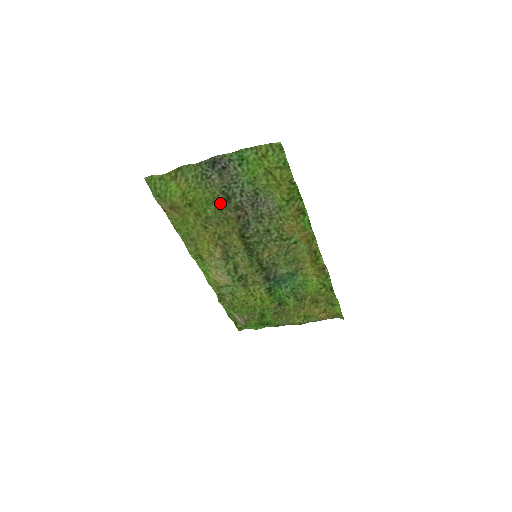
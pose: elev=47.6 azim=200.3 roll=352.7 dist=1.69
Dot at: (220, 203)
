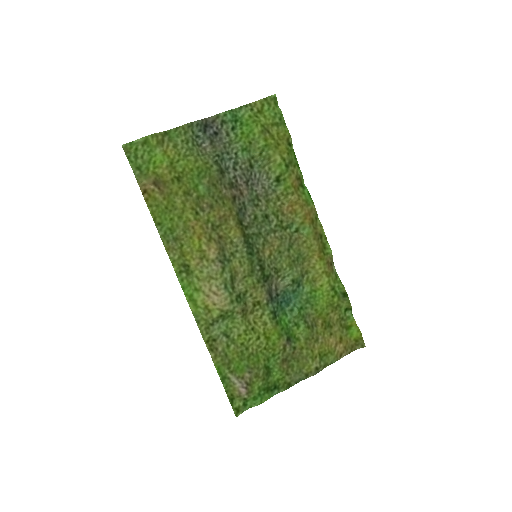
Dot at: (214, 176)
